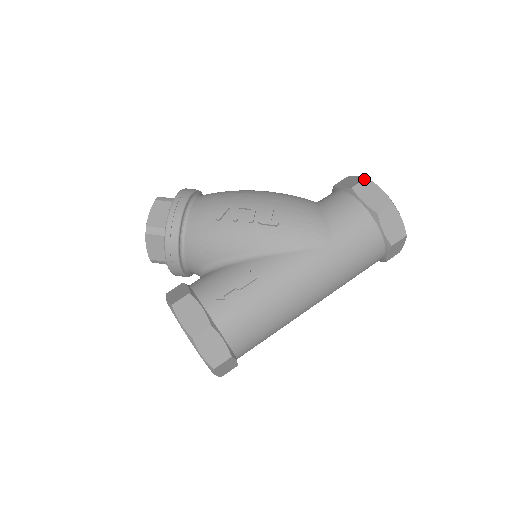
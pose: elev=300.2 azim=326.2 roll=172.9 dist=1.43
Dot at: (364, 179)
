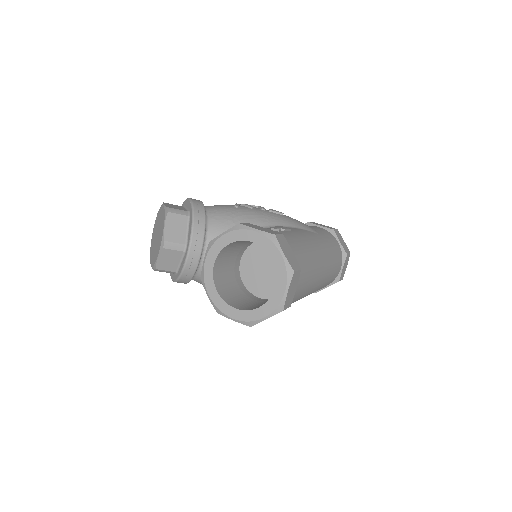
Dot at: occluded
